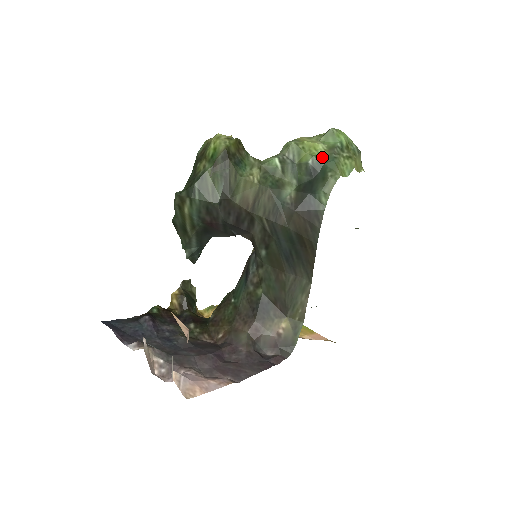
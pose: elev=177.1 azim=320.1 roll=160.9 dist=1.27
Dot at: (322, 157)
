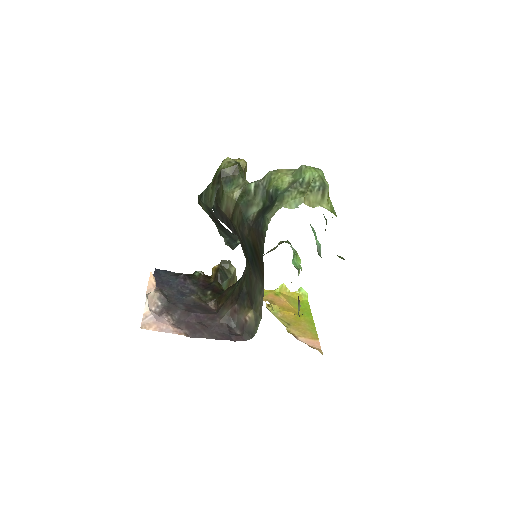
Dot at: (282, 188)
